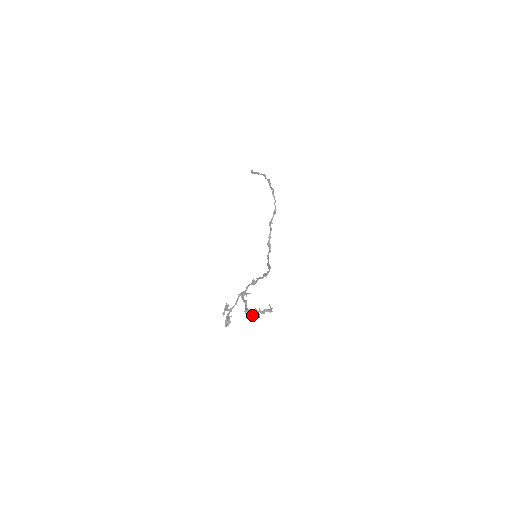
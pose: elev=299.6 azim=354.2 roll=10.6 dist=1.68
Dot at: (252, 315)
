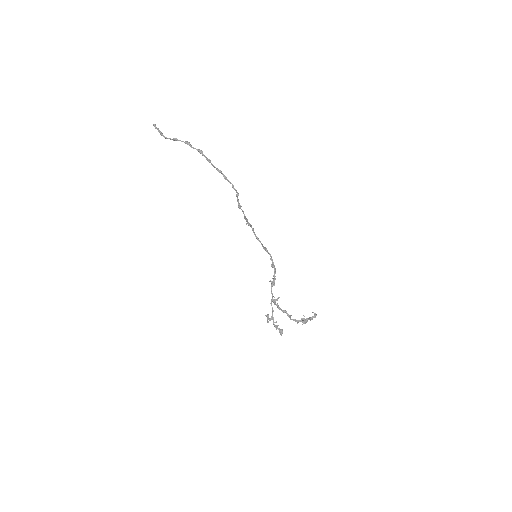
Dot at: occluded
